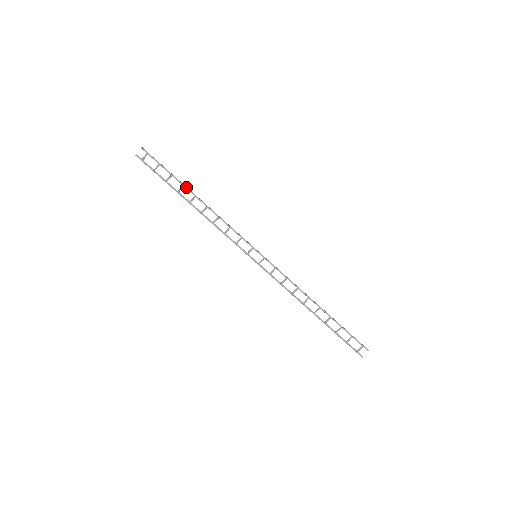
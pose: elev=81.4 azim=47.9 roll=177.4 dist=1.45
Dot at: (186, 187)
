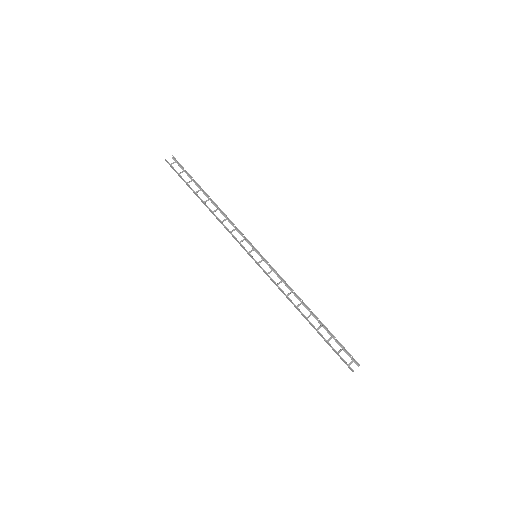
Dot at: (203, 190)
